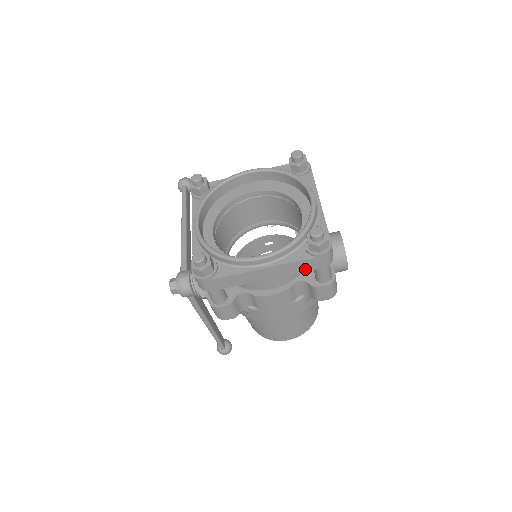
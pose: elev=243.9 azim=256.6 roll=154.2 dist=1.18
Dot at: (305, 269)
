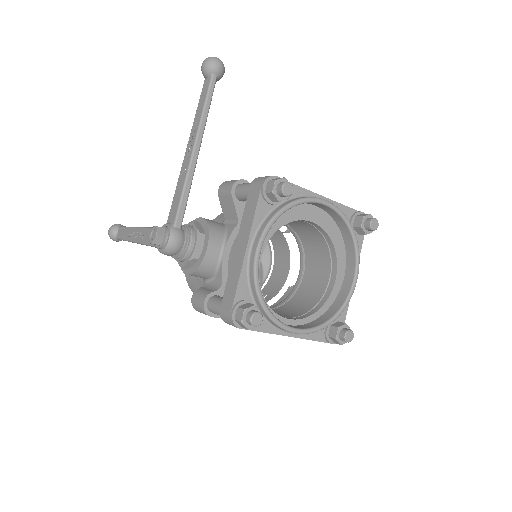
Dot at: occluded
